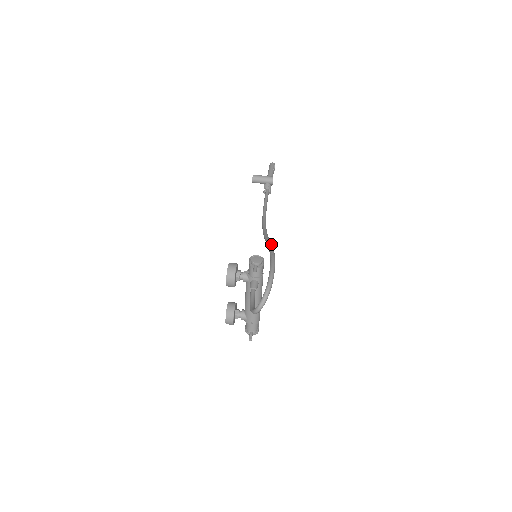
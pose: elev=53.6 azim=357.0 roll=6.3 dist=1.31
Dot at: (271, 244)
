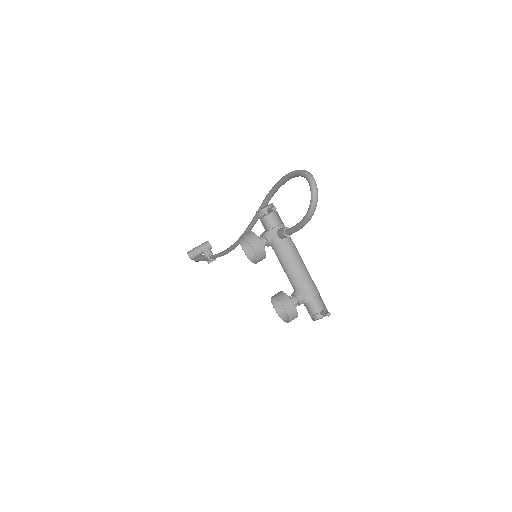
Dot at: (263, 204)
